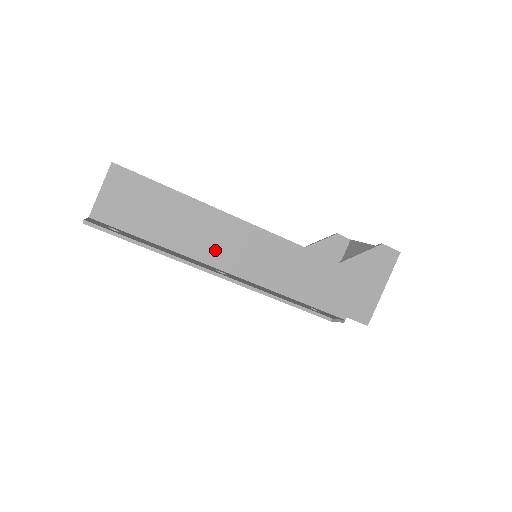
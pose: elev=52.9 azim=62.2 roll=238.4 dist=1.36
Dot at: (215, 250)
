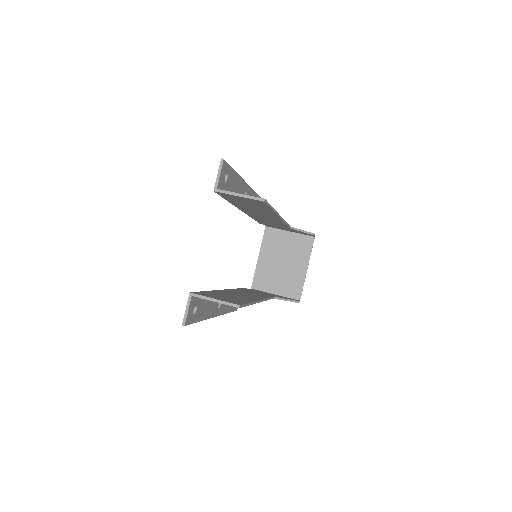
Dot at: occluded
